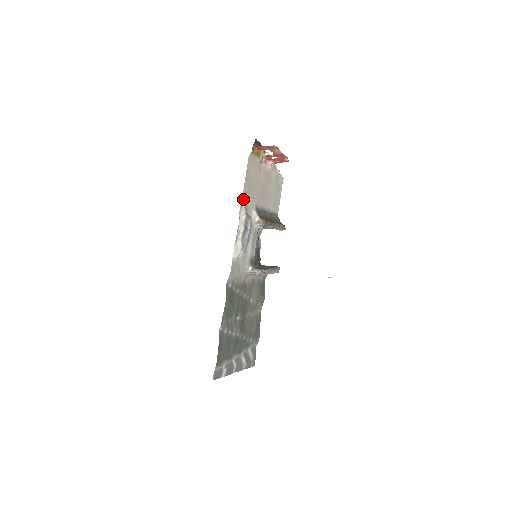
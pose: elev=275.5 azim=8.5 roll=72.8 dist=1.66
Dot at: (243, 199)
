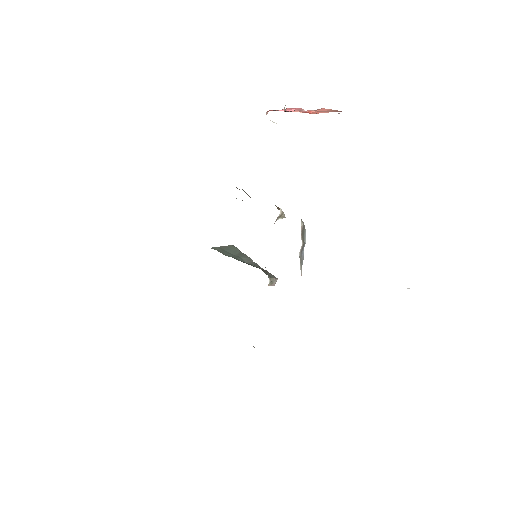
Dot at: occluded
